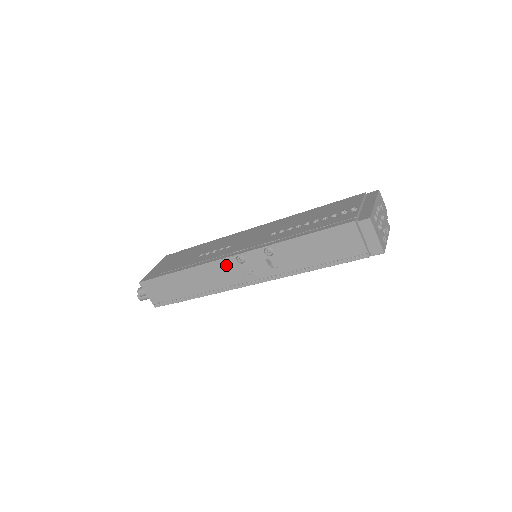
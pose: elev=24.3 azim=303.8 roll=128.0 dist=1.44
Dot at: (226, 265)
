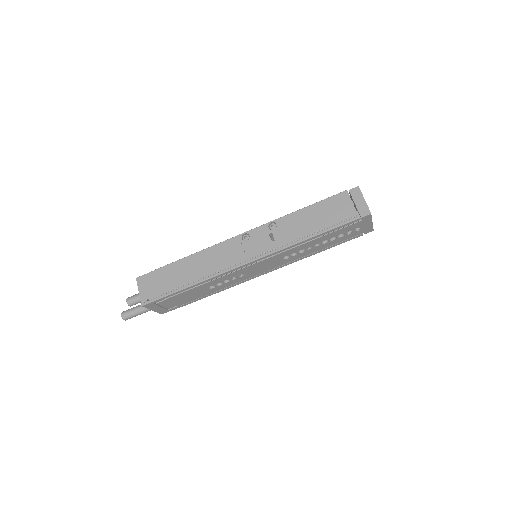
Dot at: (231, 245)
